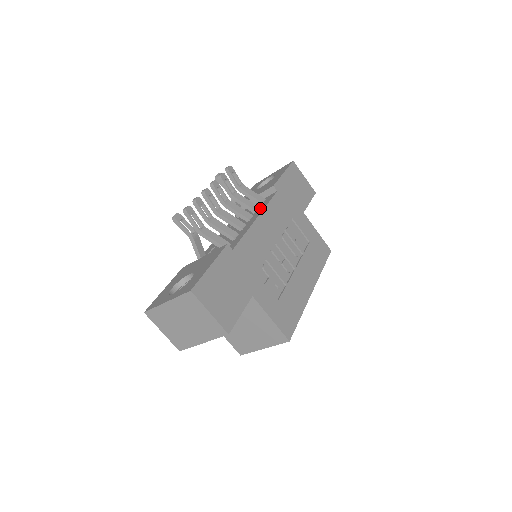
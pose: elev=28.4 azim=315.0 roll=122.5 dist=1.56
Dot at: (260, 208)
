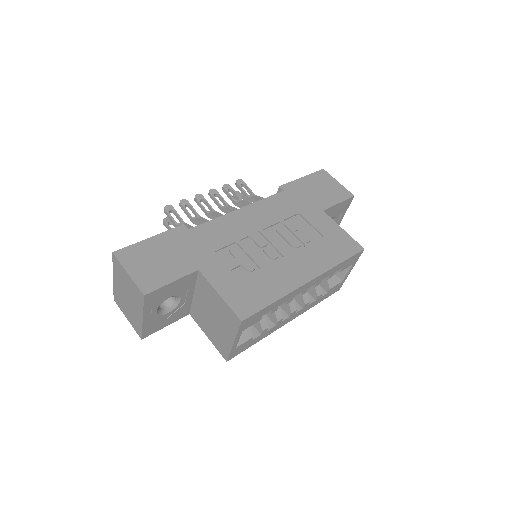
Dot at: occluded
